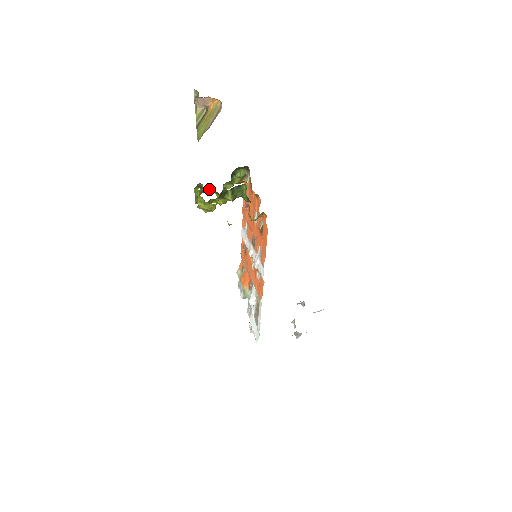
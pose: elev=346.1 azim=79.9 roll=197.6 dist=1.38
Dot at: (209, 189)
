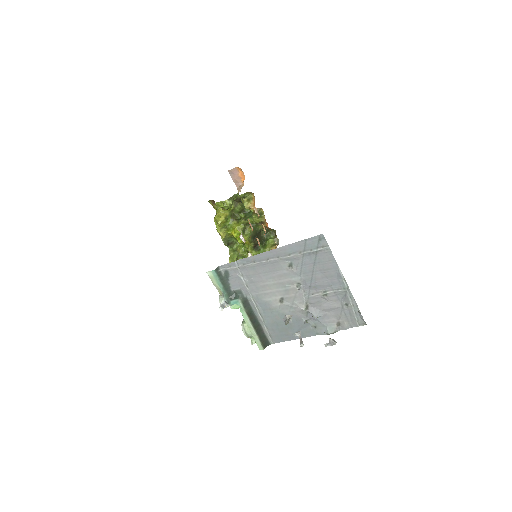
Dot at: (241, 246)
